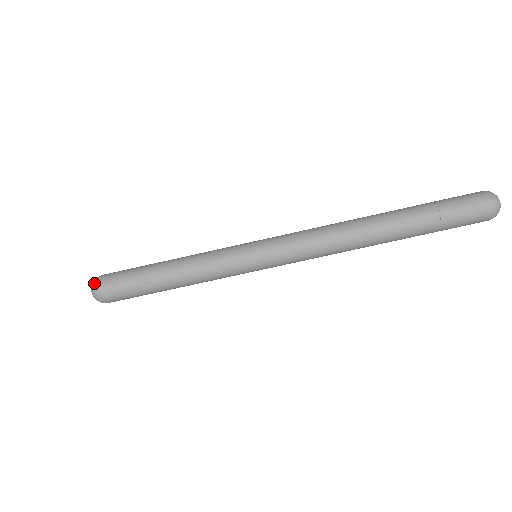
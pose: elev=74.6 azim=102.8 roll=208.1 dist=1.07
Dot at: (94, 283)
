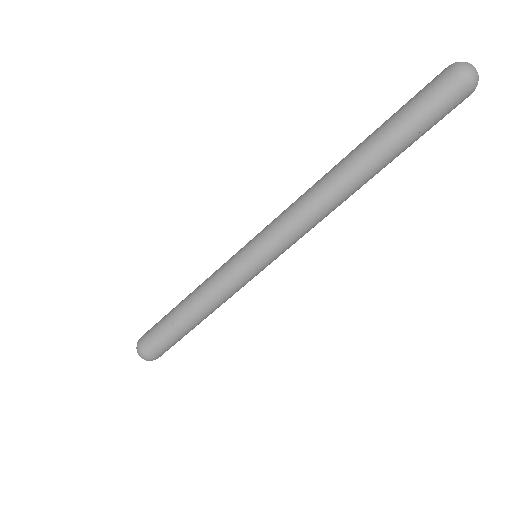
Dot at: (140, 355)
